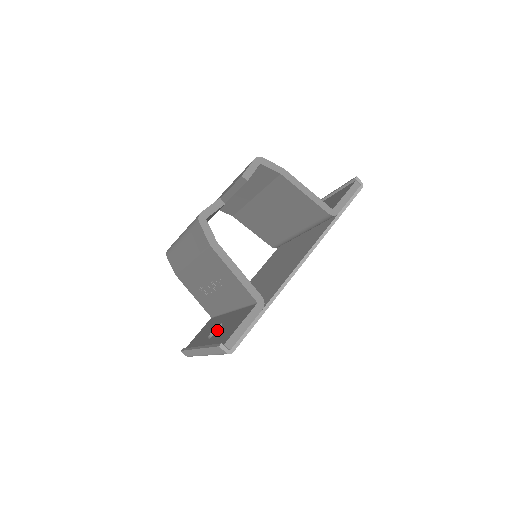
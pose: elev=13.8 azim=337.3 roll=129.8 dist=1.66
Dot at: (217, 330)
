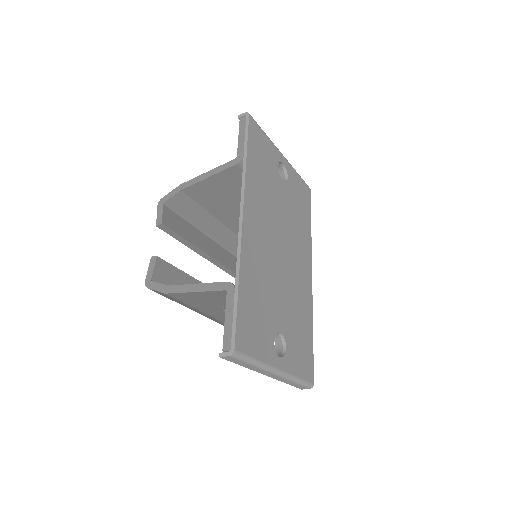
Dot at: (278, 343)
